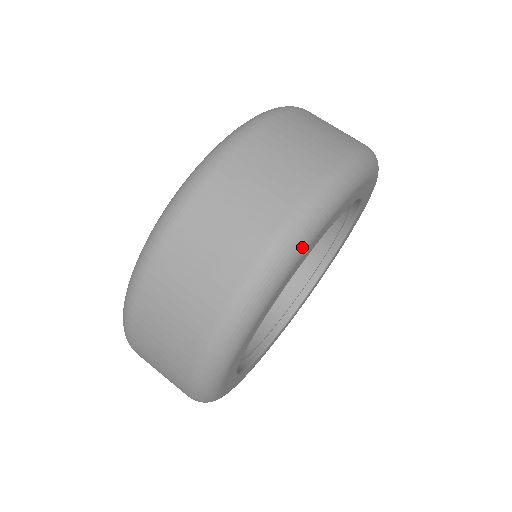
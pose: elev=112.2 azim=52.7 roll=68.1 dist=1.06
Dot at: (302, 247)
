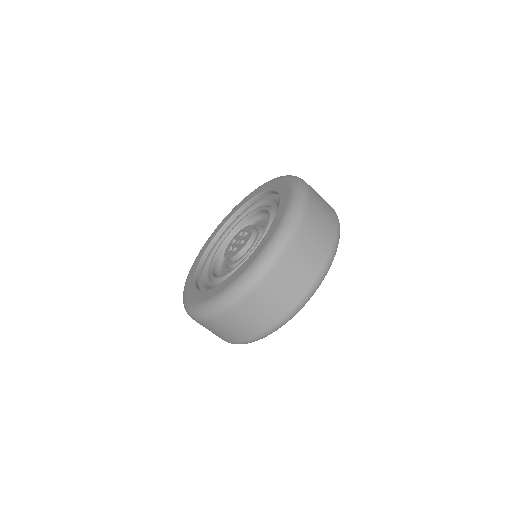
Dot at: occluded
